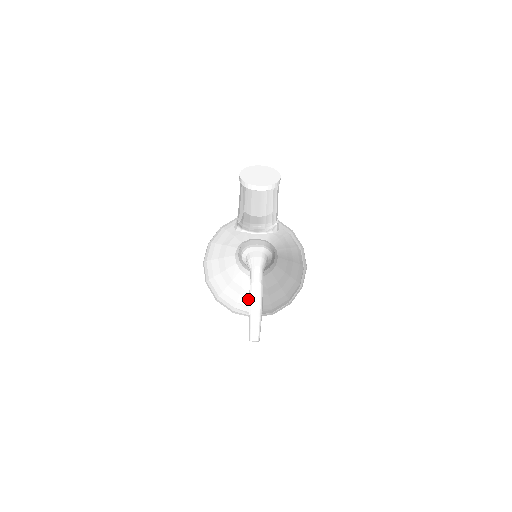
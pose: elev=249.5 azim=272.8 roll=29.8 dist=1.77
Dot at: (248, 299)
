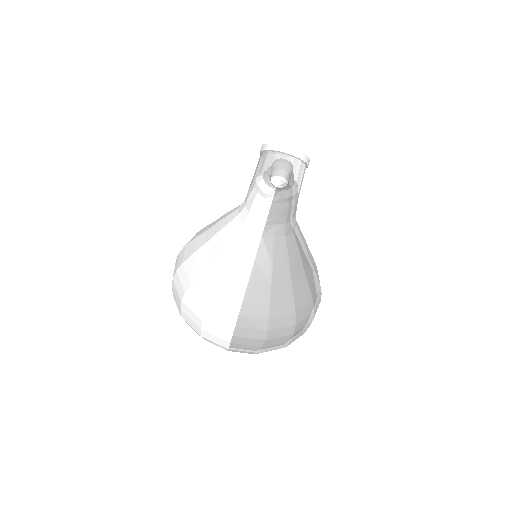
Dot at: (239, 281)
